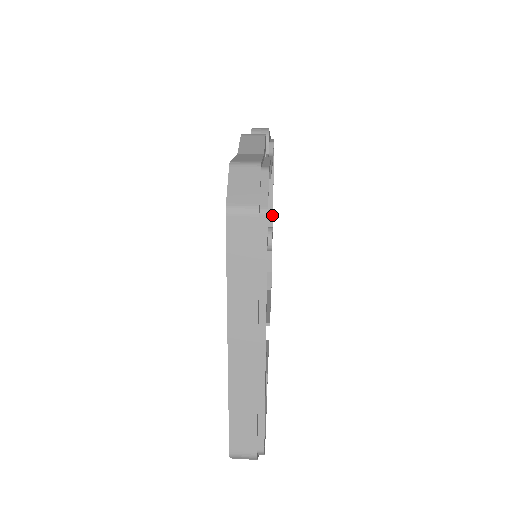
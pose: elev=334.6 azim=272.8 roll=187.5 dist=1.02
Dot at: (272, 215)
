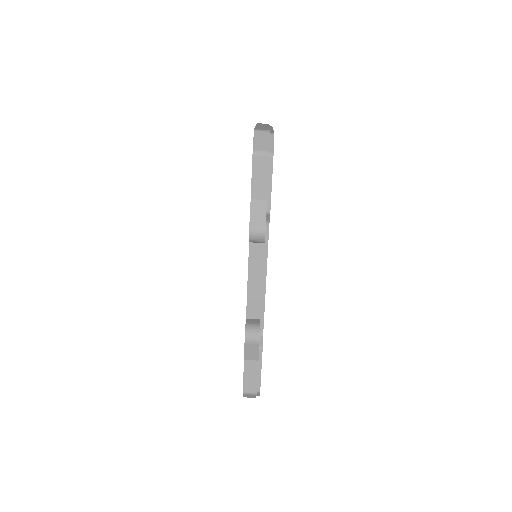
Dot at: occluded
